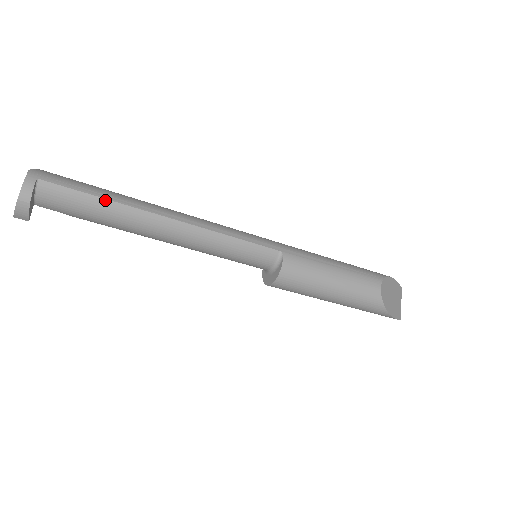
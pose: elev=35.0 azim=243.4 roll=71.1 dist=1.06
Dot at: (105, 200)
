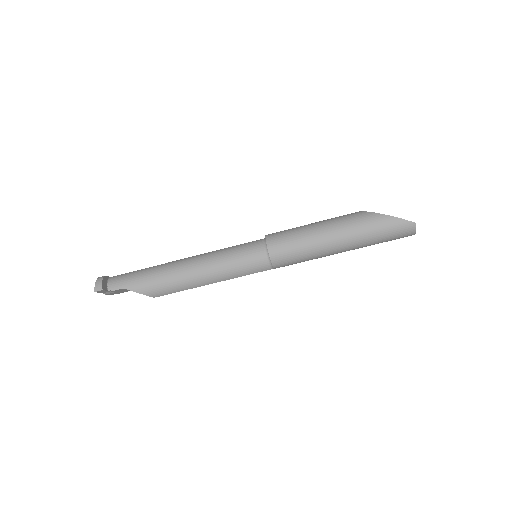
Dot at: (146, 269)
